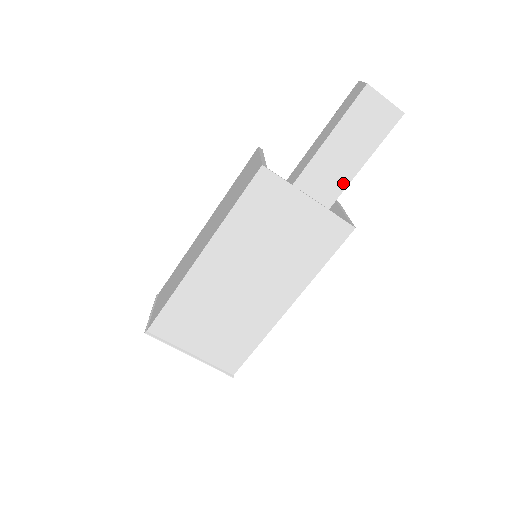
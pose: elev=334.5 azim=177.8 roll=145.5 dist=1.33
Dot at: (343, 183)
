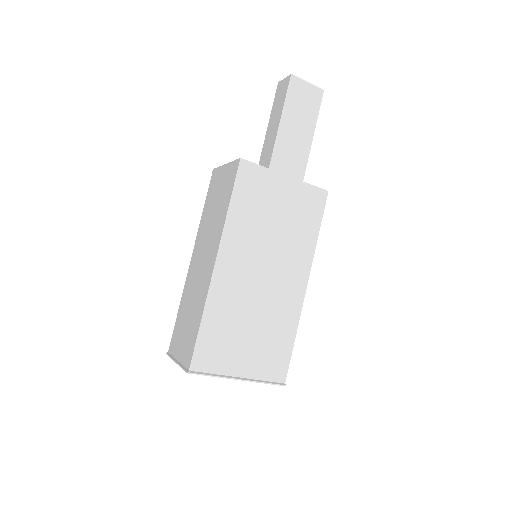
Dot at: (304, 157)
